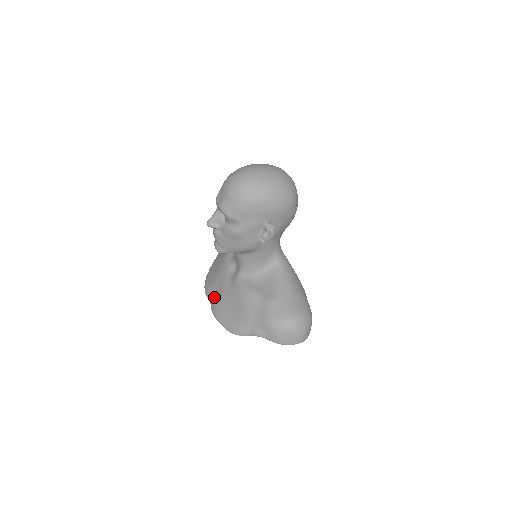
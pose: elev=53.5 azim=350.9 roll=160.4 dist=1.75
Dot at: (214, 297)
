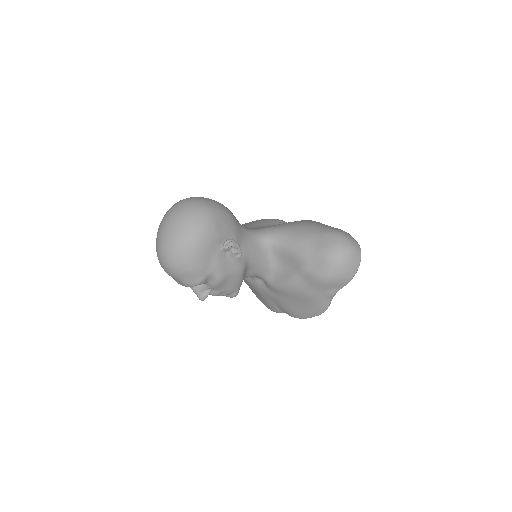
Dot at: (281, 309)
